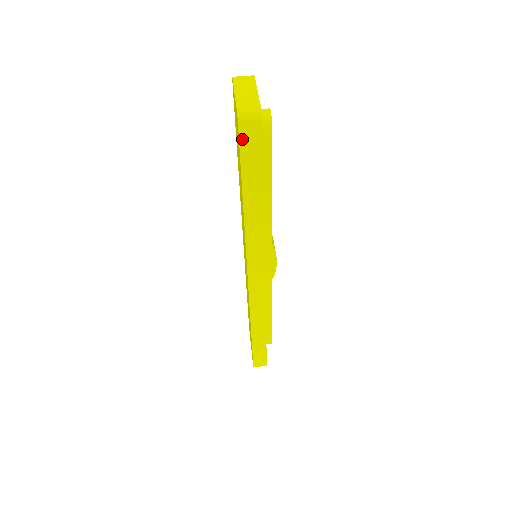
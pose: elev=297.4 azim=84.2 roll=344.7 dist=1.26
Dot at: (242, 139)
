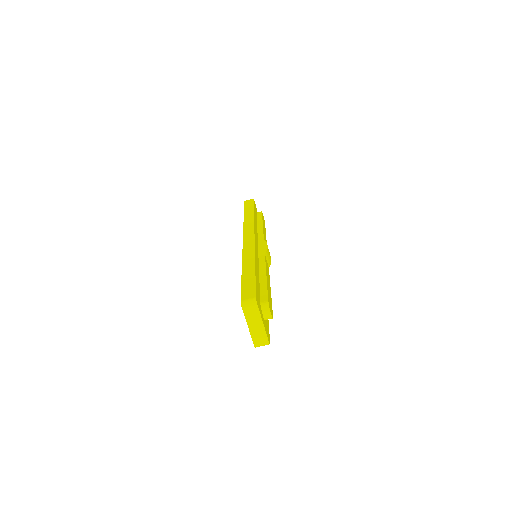
Dot at: occluded
